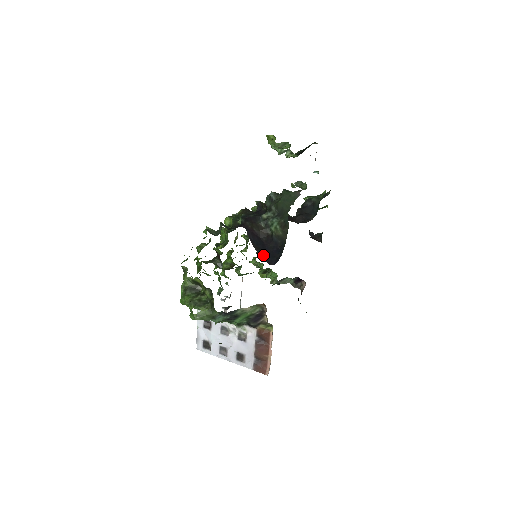
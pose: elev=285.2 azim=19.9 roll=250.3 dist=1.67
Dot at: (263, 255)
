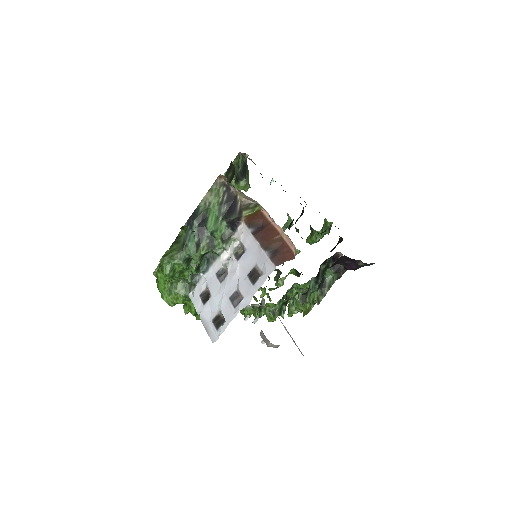
Dot at: occluded
